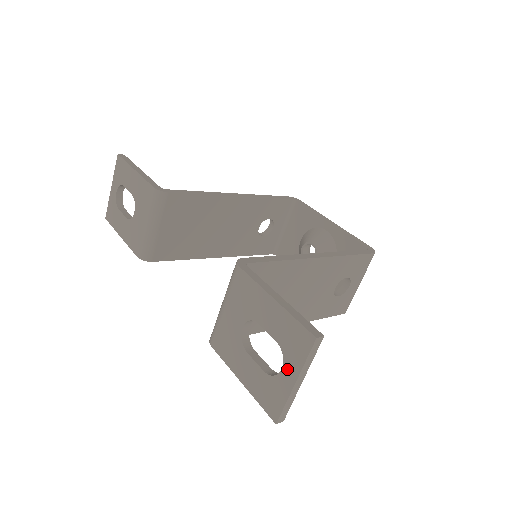
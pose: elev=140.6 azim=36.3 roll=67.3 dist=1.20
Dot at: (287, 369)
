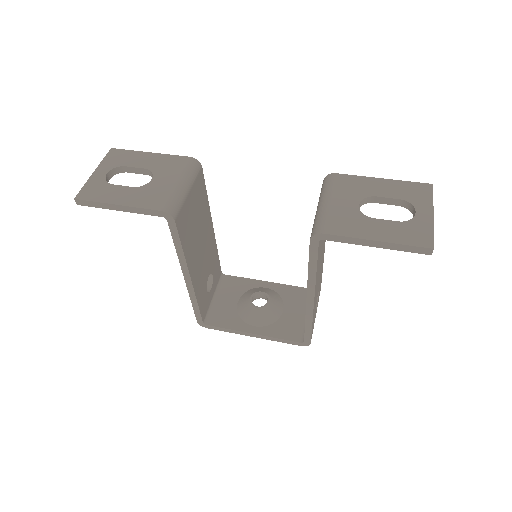
Dot at: (421, 209)
